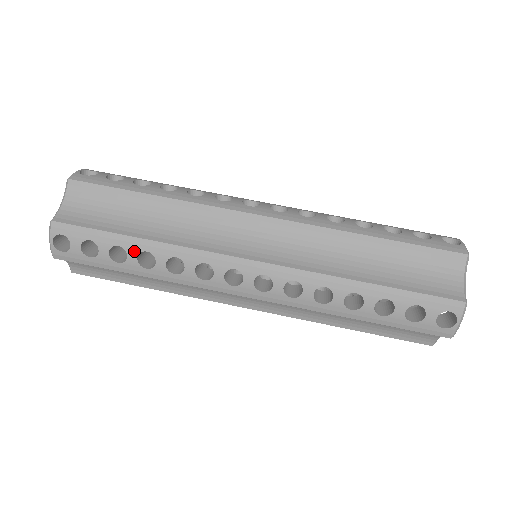
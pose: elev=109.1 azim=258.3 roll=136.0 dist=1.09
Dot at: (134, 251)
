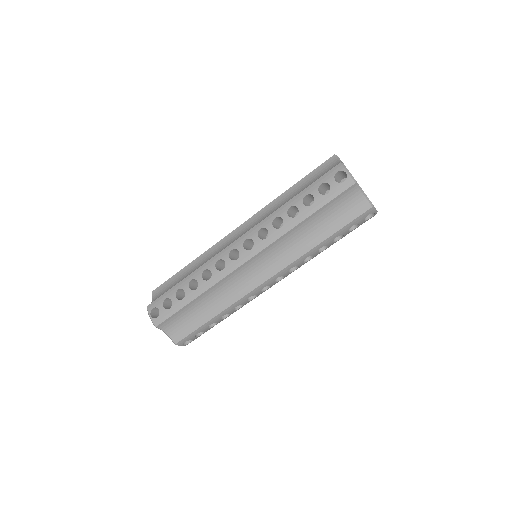
Dot at: (218, 320)
